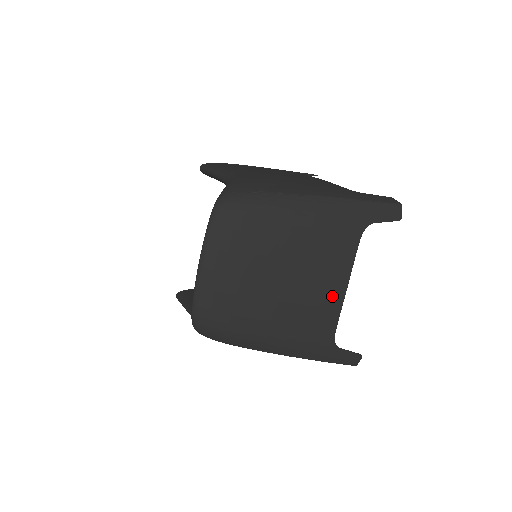
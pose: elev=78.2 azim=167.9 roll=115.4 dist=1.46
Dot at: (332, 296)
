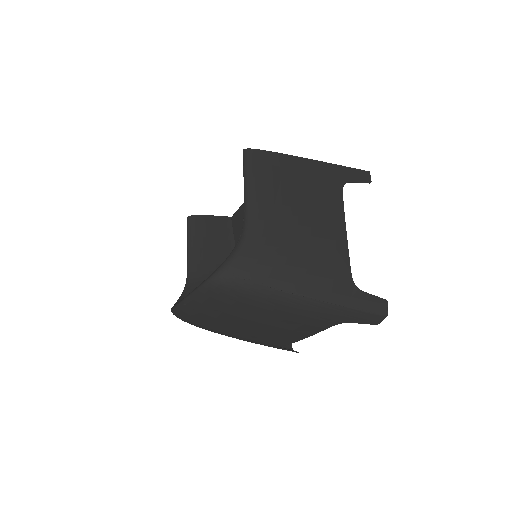
Dot at: (287, 339)
